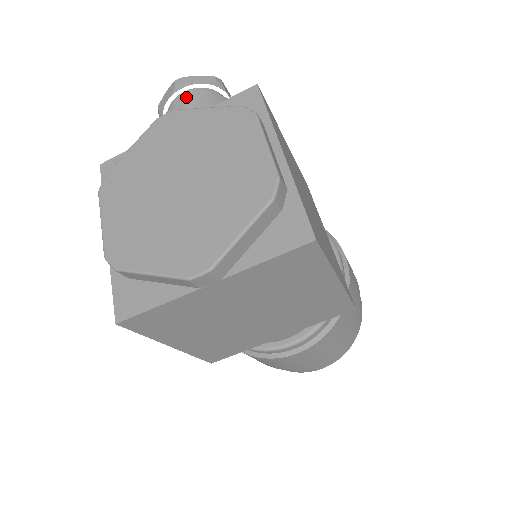
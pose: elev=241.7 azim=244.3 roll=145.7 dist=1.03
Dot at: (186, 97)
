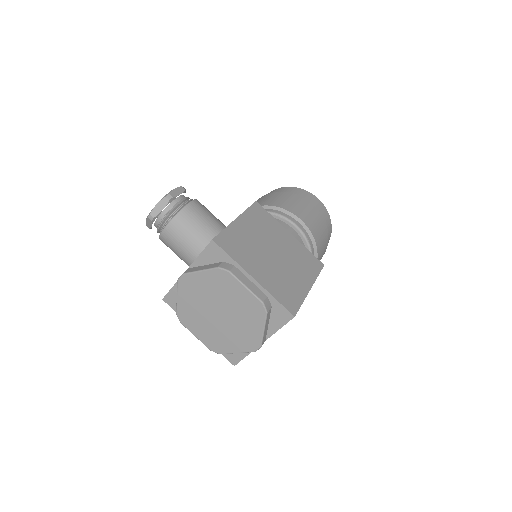
Dot at: (165, 228)
